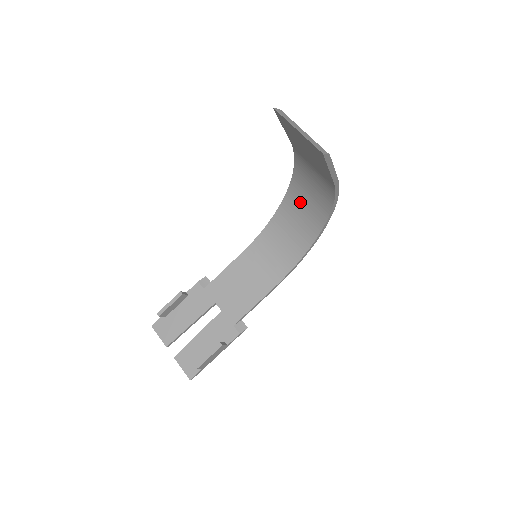
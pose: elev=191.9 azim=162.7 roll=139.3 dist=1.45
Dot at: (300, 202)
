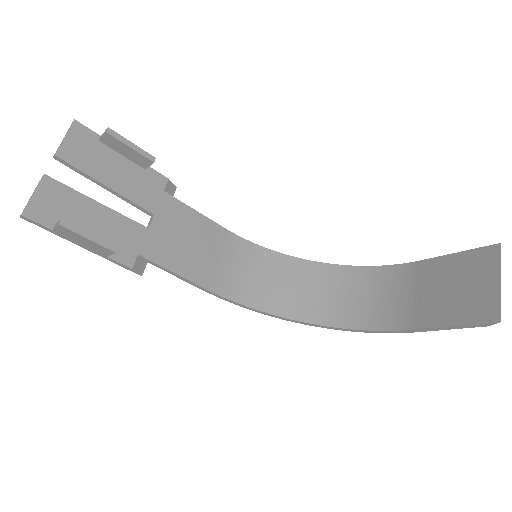
Dot at: (325, 284)
